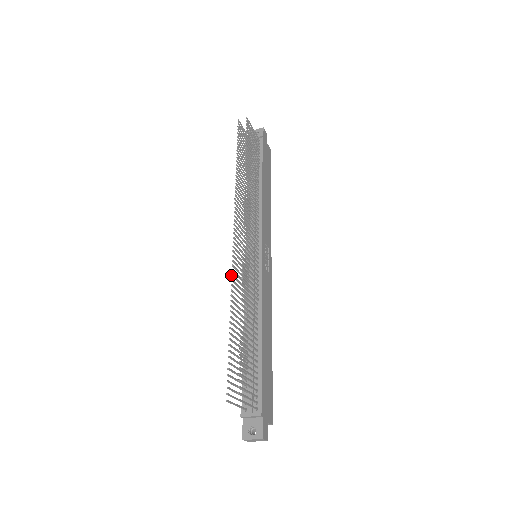
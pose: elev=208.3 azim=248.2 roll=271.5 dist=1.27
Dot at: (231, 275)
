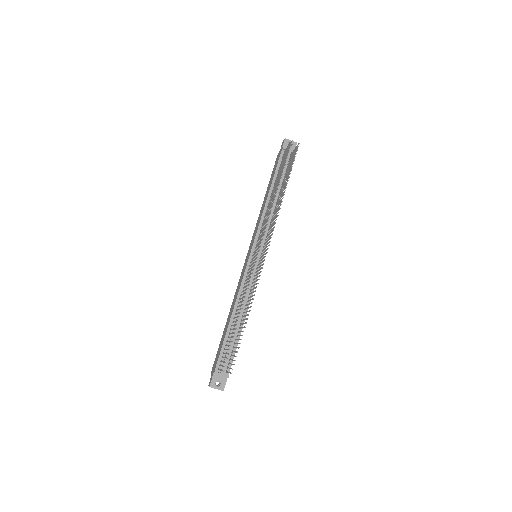
Dot at: (250, 280)
